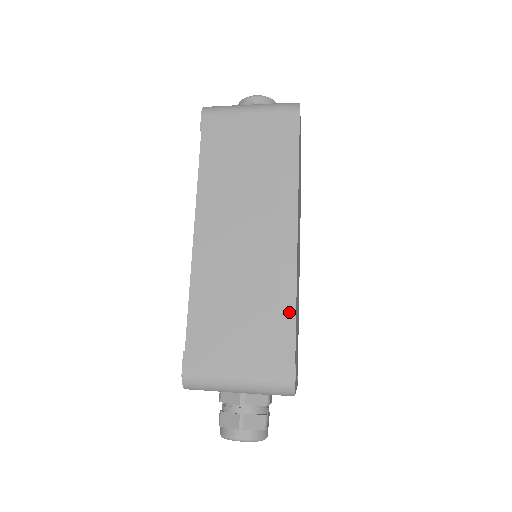
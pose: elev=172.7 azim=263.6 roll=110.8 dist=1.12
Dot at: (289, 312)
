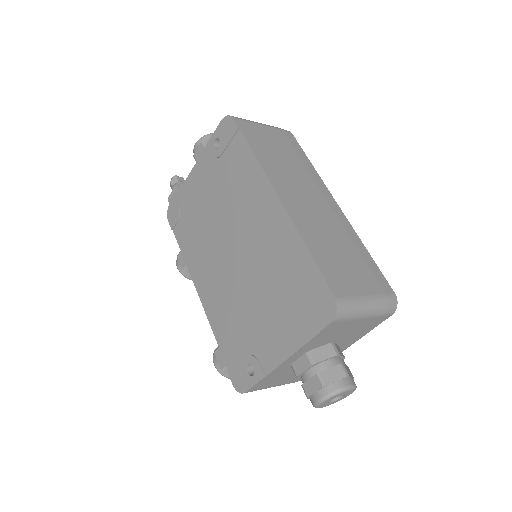
Dot at: (365, 252)
